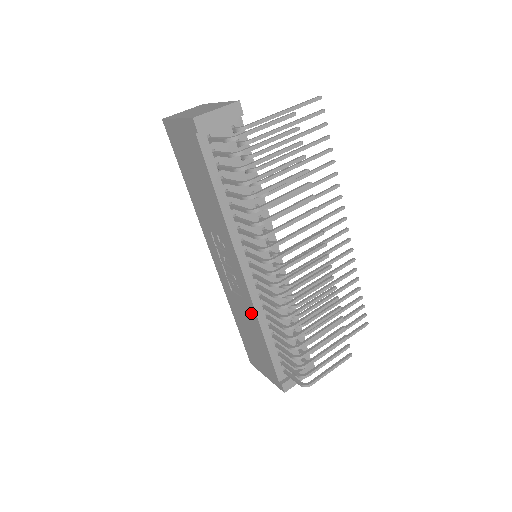
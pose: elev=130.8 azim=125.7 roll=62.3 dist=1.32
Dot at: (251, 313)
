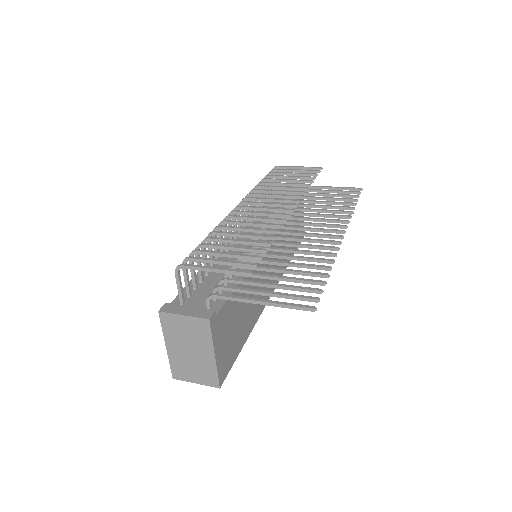
Dot at: occluded
